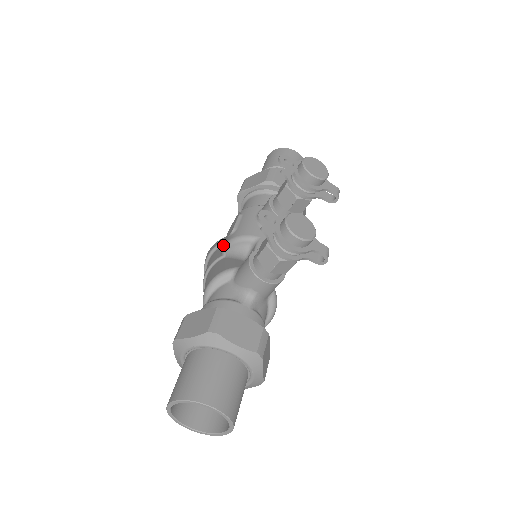
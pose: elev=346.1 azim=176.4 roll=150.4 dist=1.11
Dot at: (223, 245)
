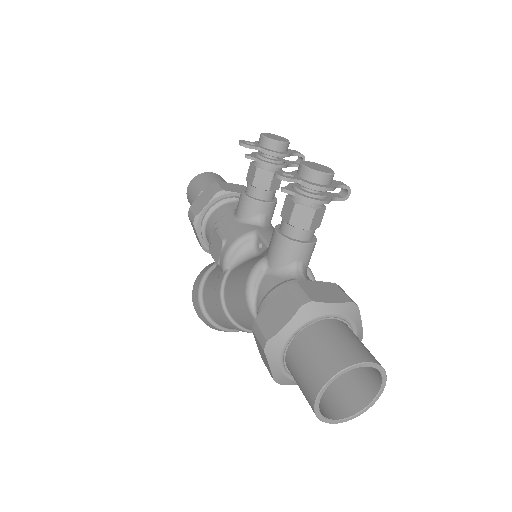
Dot at: (208, 275)
